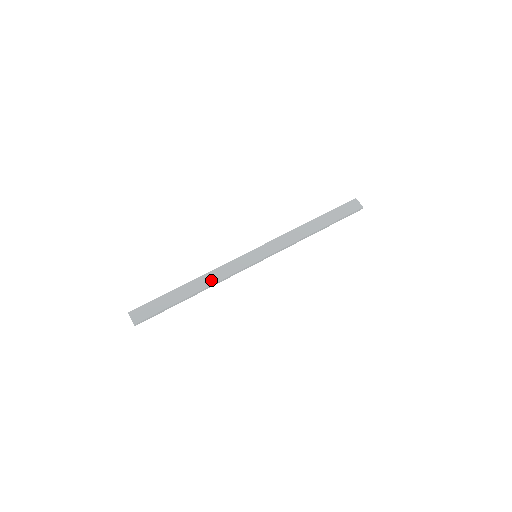
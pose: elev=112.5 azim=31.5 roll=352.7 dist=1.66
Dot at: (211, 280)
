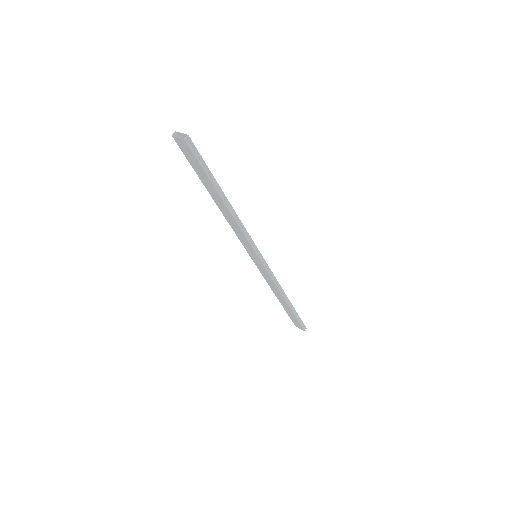
Dot at: occluded
